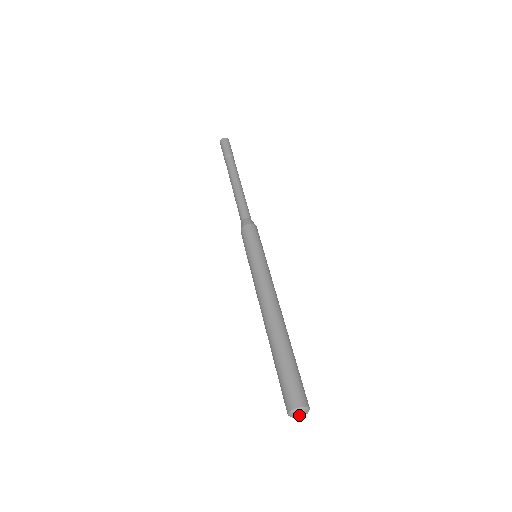
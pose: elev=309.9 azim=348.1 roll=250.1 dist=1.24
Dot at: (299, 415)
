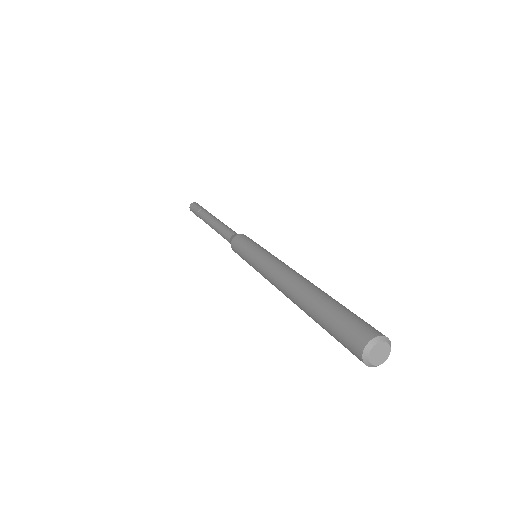
Dot at: (381, 356)
